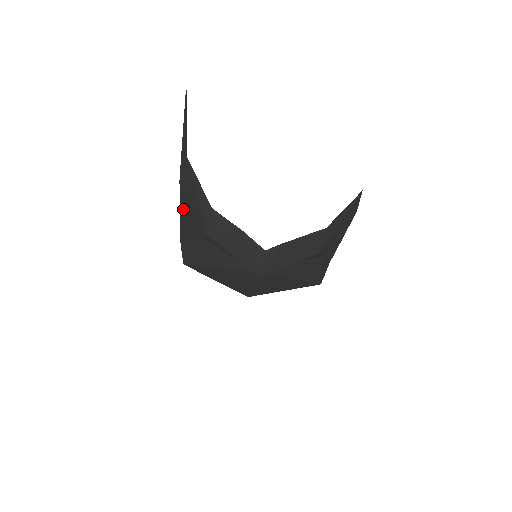
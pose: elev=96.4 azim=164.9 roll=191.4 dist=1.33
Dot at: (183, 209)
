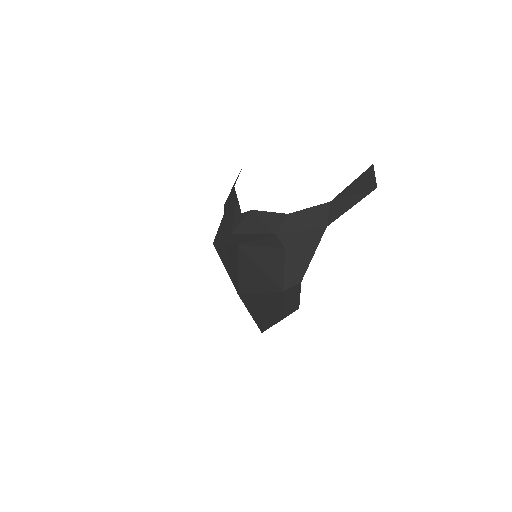
Dot at: occluded
